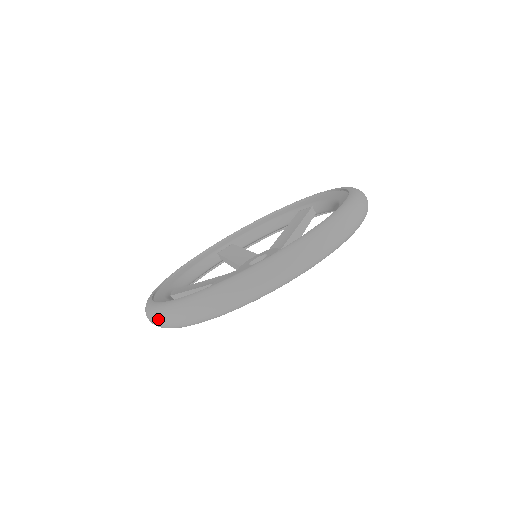
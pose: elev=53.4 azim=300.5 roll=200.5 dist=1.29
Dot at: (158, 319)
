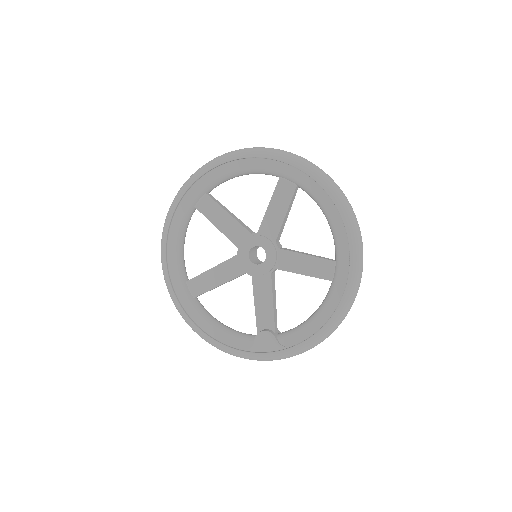
Dot at: (211, 344)
